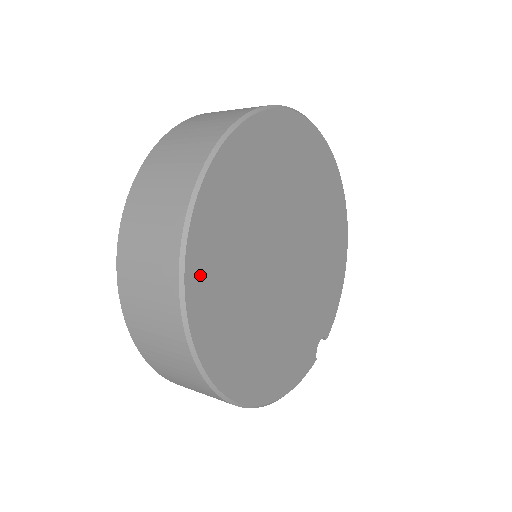
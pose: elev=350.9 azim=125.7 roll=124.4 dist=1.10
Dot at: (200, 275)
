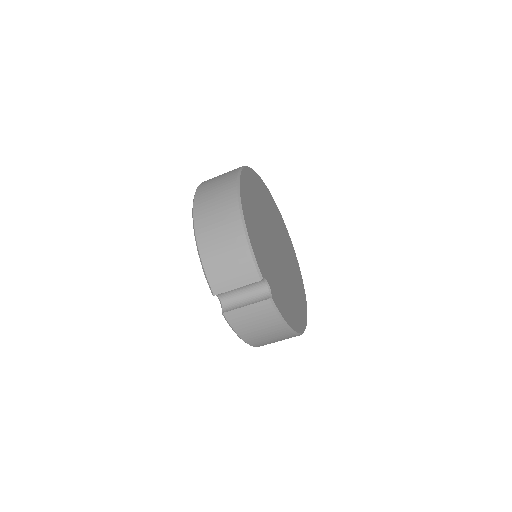
Dot at: (259, 182)
